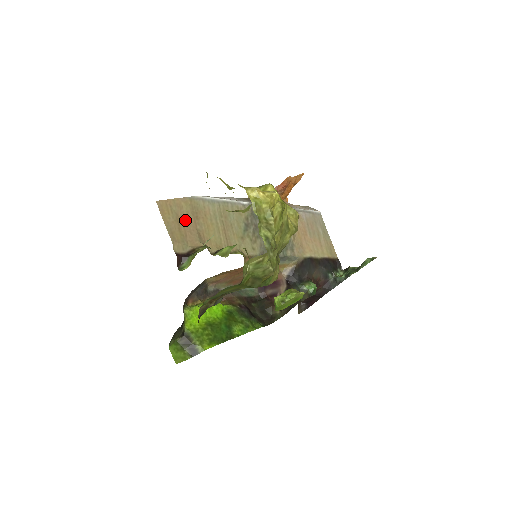
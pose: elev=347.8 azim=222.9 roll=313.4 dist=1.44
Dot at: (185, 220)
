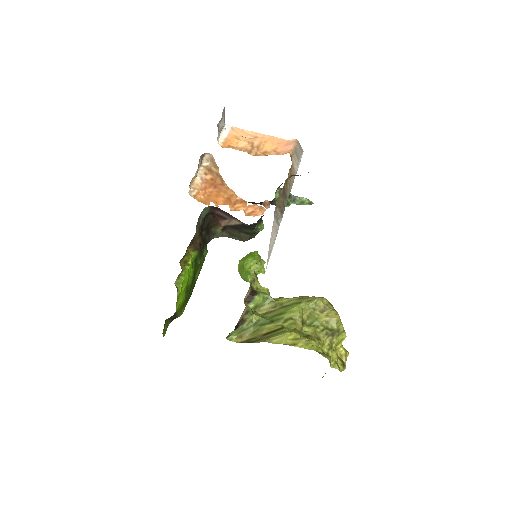
Dot at: occluded
